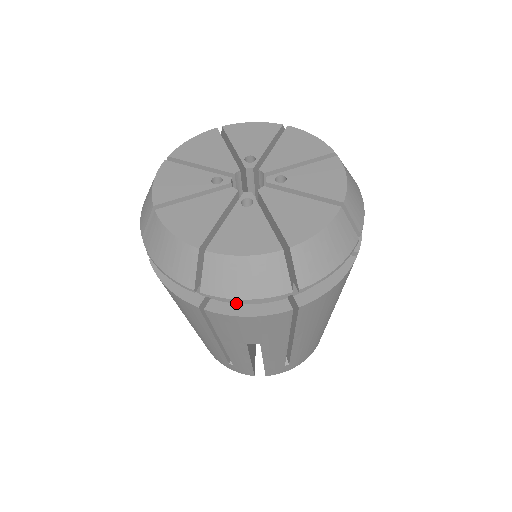
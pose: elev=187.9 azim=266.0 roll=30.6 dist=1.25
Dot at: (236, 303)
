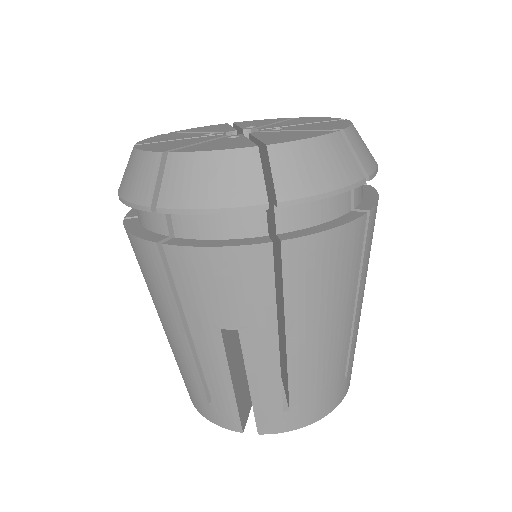
Dot at: (203, 239)
